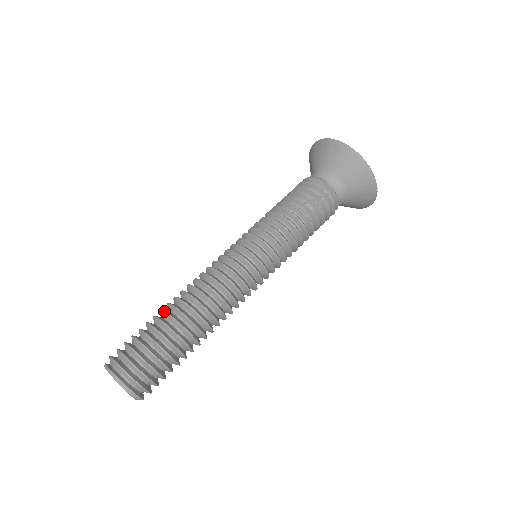
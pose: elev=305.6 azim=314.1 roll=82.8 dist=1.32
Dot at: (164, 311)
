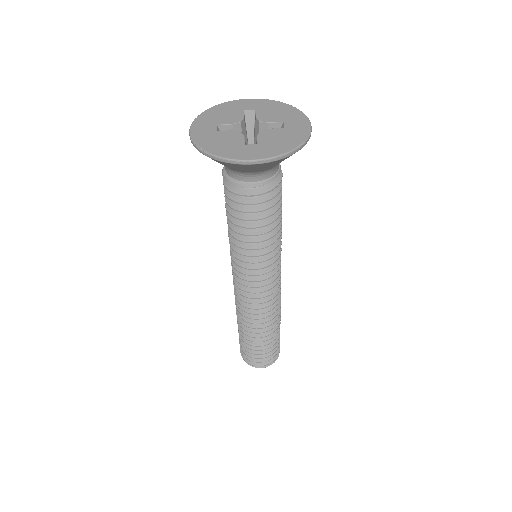
Dot at: occluded
